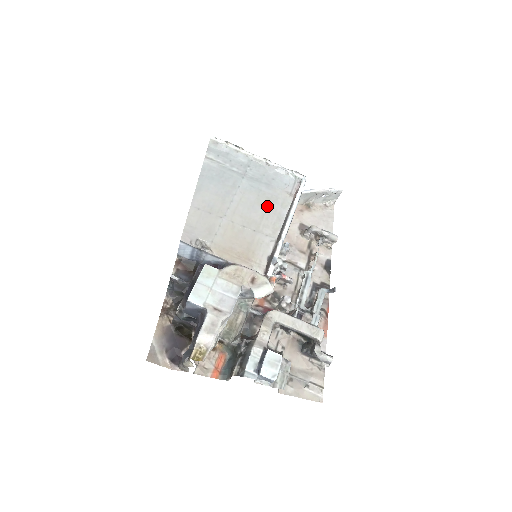
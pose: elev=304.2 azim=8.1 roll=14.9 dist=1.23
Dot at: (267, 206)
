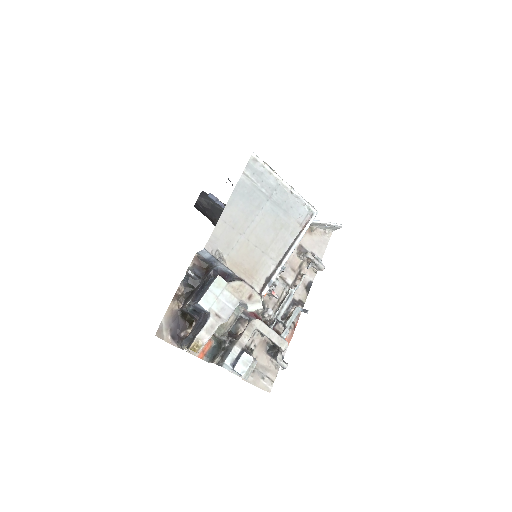
Dot at: (279, 232)
